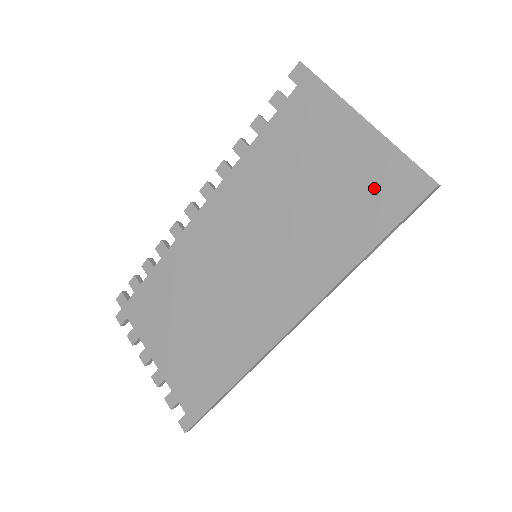
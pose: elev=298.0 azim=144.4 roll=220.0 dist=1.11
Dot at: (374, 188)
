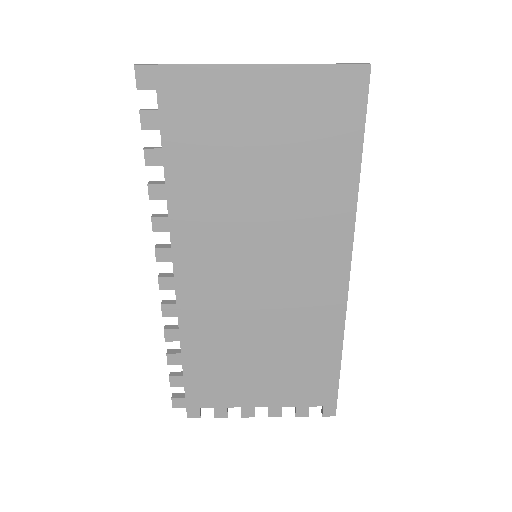
Dot at: (319, 115)
